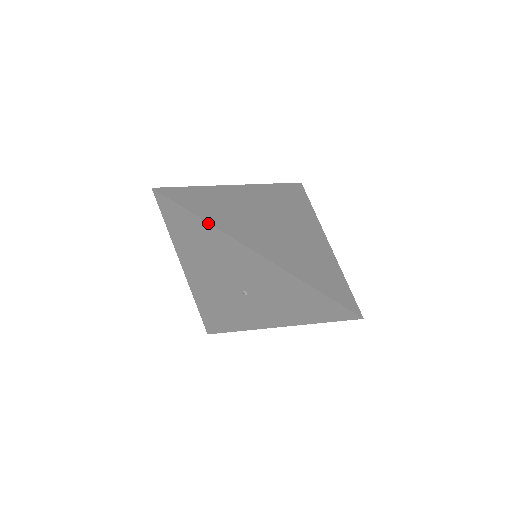
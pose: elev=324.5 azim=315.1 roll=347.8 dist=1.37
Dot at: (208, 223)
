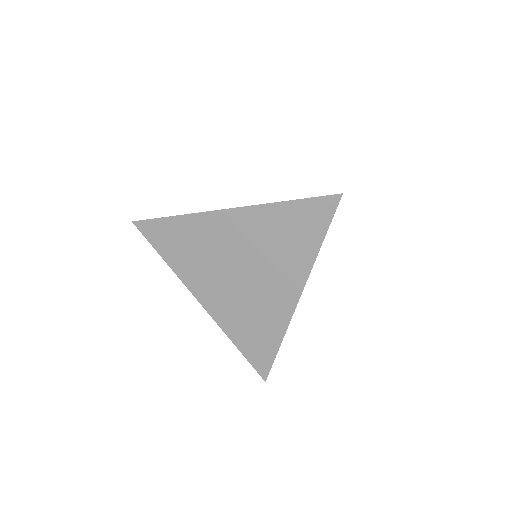
Dot at: (168, 265)
